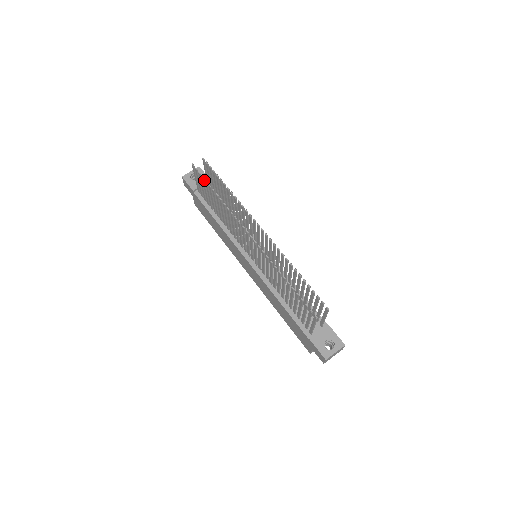
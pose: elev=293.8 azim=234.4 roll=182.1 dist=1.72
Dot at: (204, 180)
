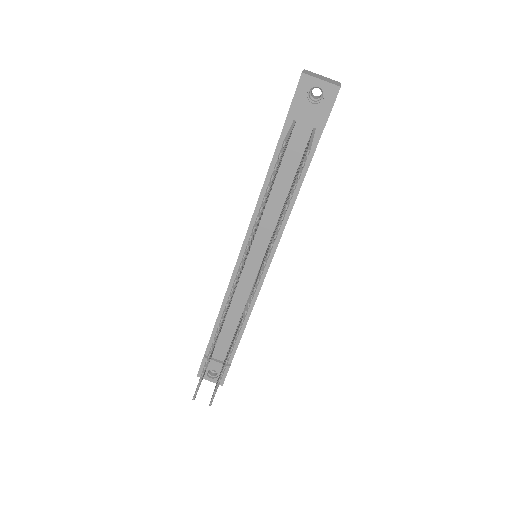
Dot at: (272, 178)
